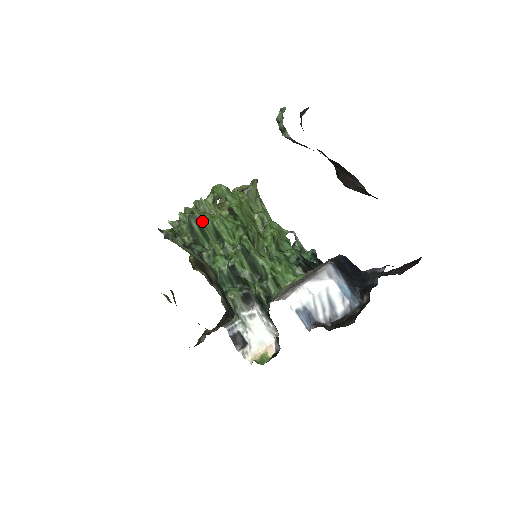
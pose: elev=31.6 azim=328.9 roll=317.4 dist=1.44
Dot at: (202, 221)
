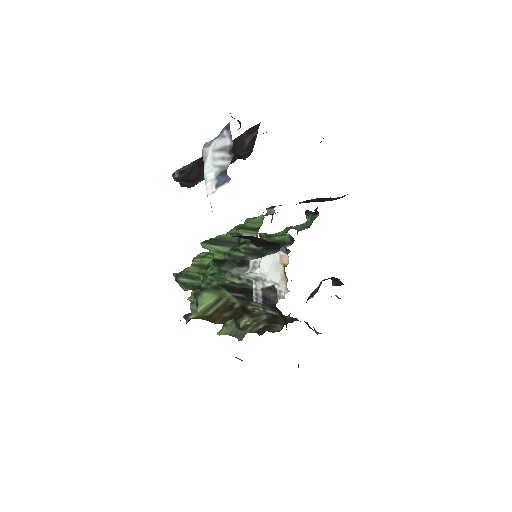
Dot at: (184, 272)
